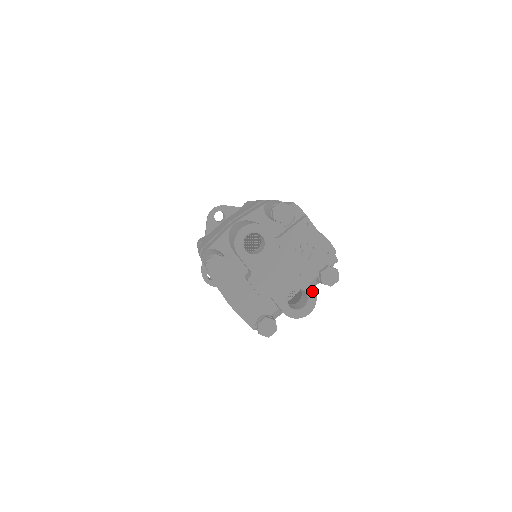
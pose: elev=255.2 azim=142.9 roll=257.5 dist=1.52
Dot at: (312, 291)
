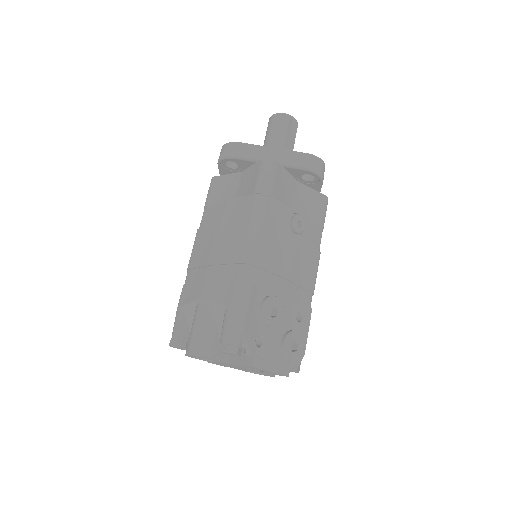
Dot at: (269, 375)
